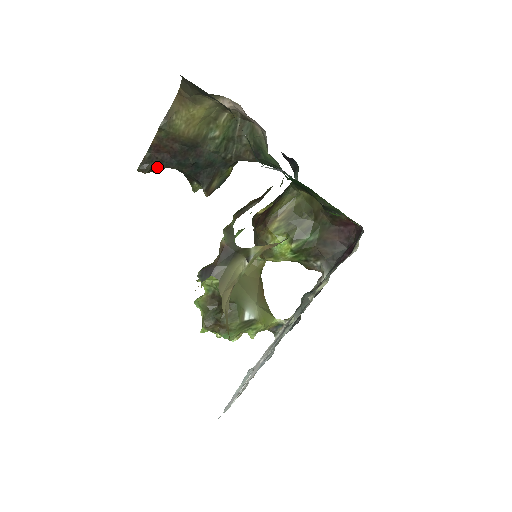
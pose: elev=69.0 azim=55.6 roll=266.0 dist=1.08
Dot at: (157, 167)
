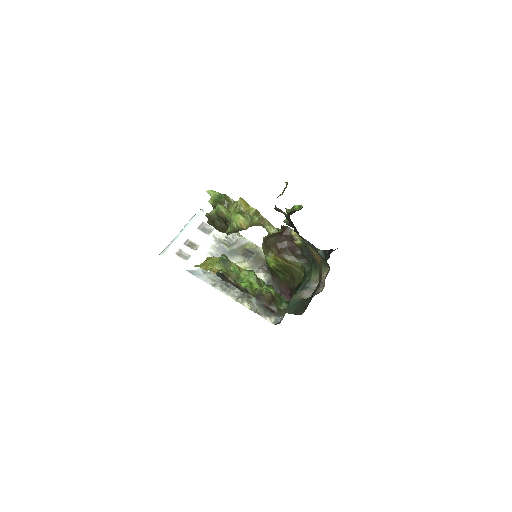
Dot at: occluded
